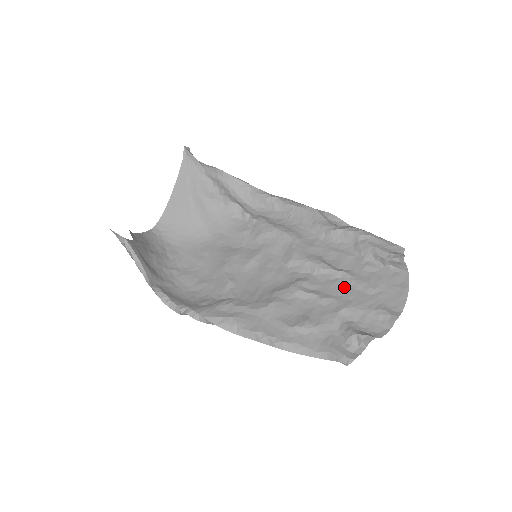
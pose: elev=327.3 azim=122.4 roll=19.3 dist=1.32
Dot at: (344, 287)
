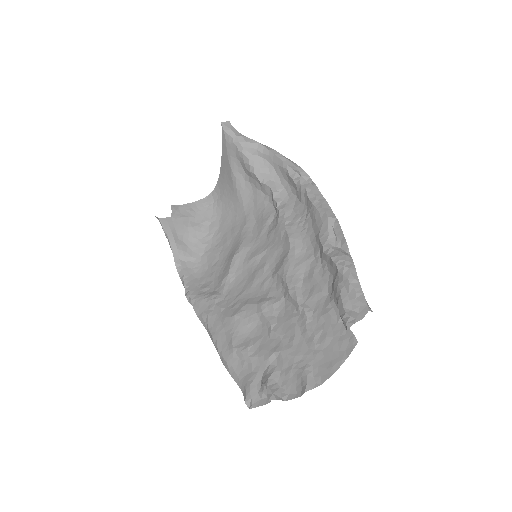
Dot at: (295, 327)
